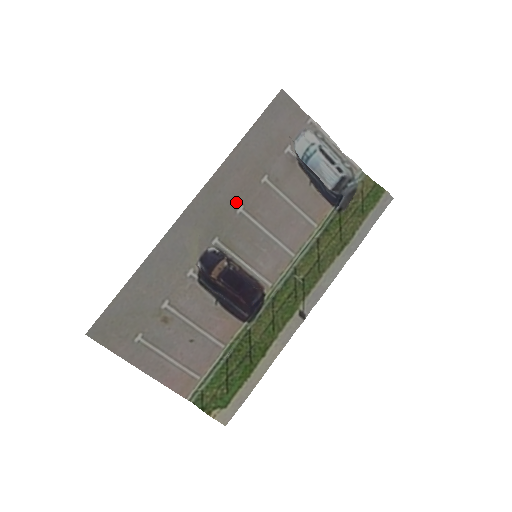
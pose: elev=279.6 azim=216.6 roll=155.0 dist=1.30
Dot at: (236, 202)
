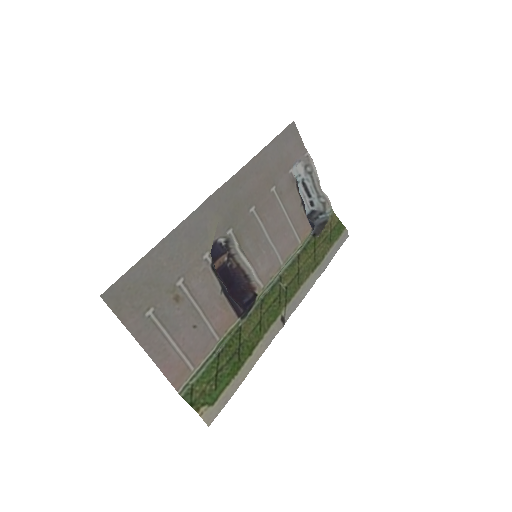
Dot at: (251, 201)
